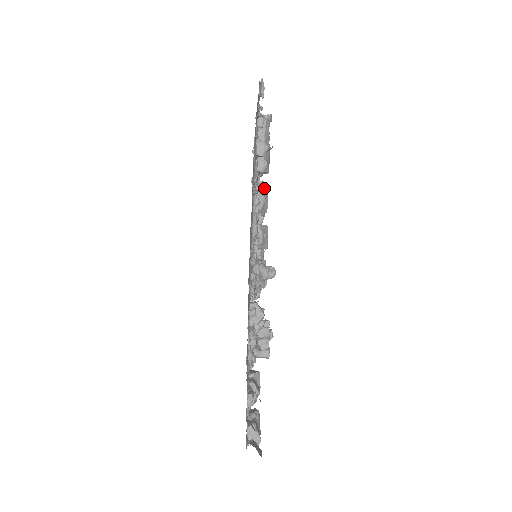
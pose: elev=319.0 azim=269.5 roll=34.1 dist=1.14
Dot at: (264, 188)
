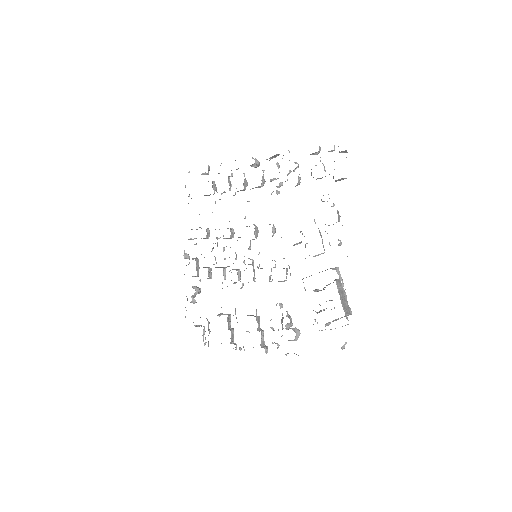
Dot at: occluded
